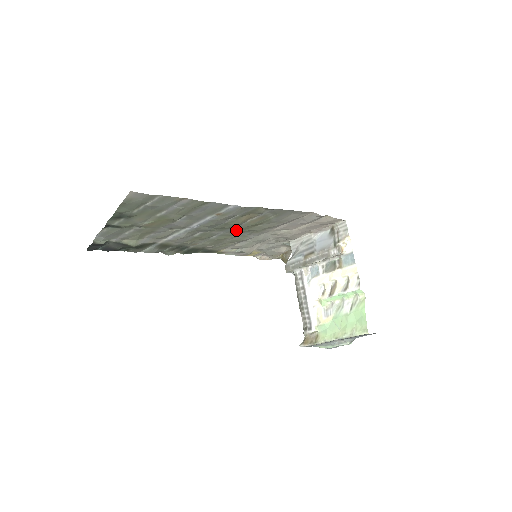
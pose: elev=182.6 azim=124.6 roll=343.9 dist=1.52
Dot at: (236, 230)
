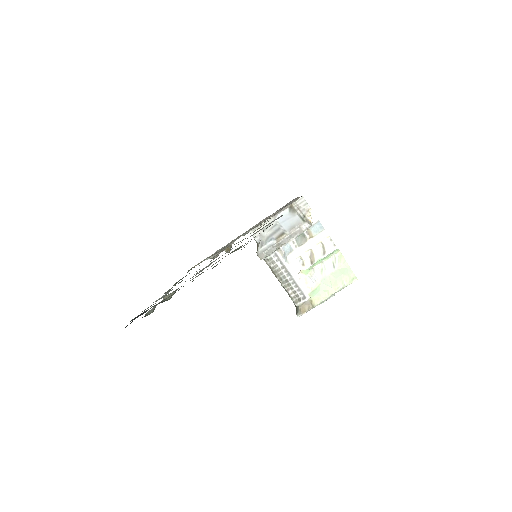
Dot at: occluded
